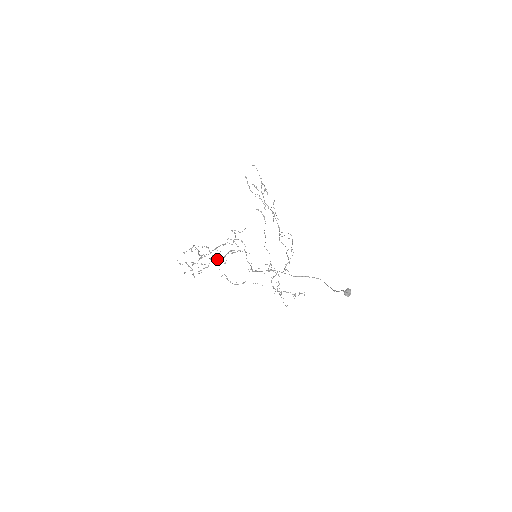
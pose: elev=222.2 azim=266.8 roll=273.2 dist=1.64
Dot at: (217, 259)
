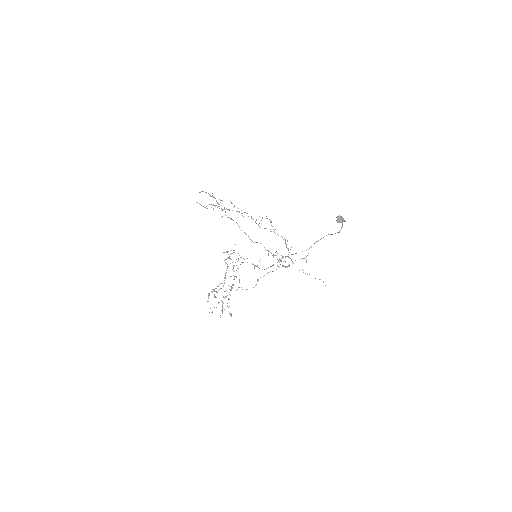
Dot at: (232, 284)
